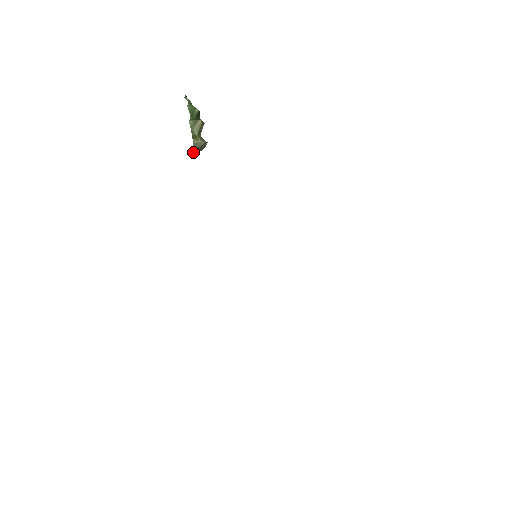
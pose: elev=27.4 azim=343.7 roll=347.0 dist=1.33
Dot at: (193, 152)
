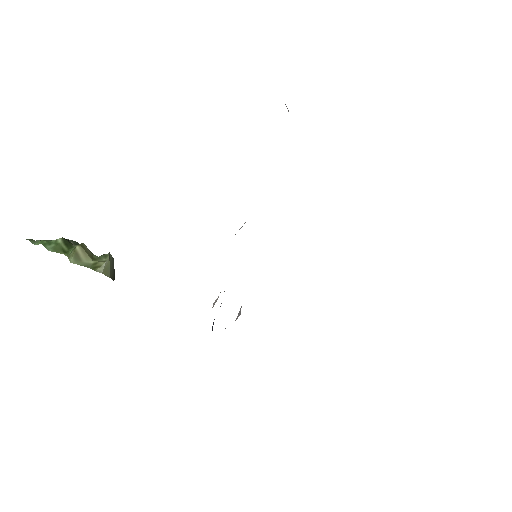
Dot at: (111, 277)
